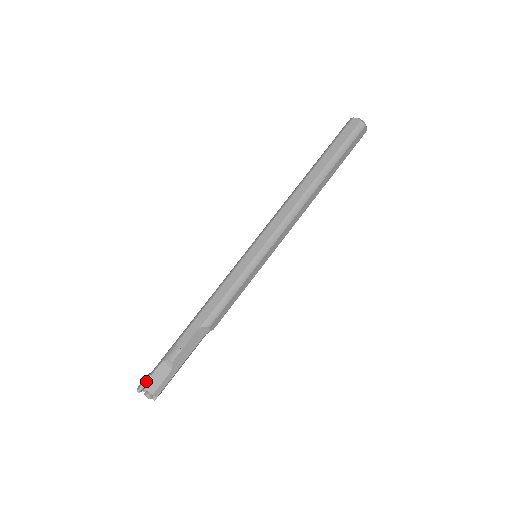
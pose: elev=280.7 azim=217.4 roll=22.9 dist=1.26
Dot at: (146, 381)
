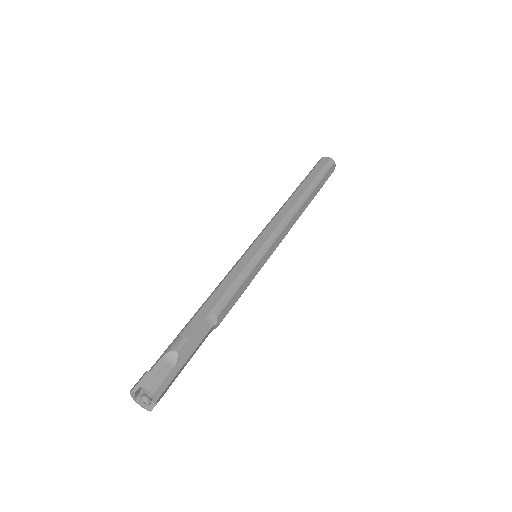
Dot at: (144, 378)
